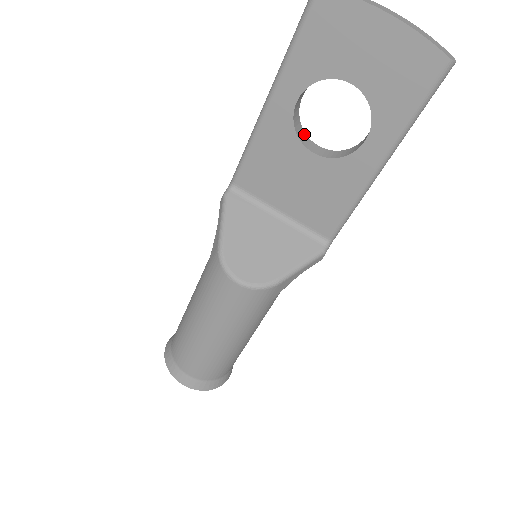
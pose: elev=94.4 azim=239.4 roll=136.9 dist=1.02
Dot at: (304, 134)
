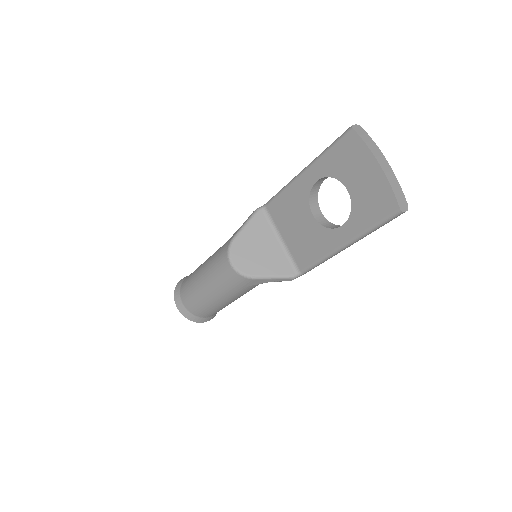
Dot at: (316, 201)
